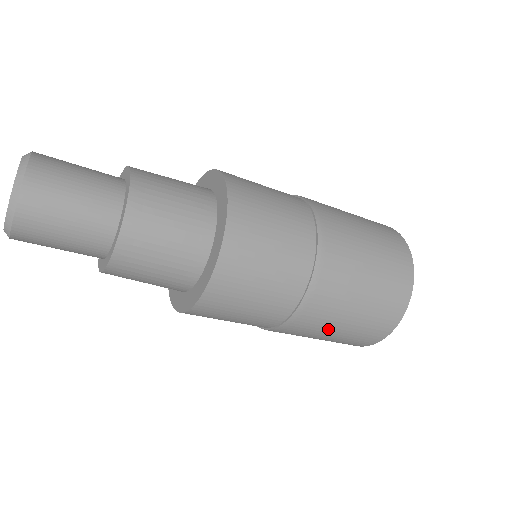
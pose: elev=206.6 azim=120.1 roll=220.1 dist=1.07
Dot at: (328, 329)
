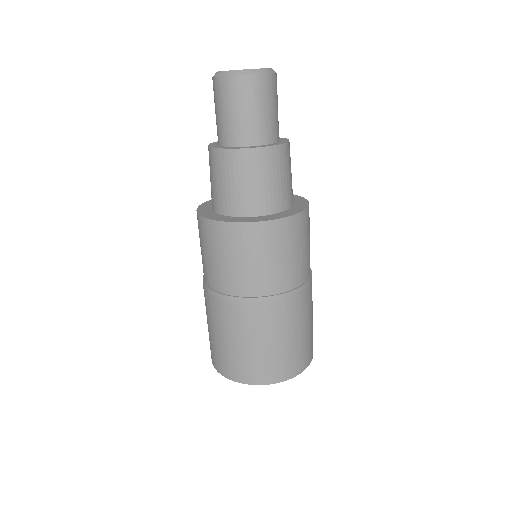
Dot at: (278, 332)
